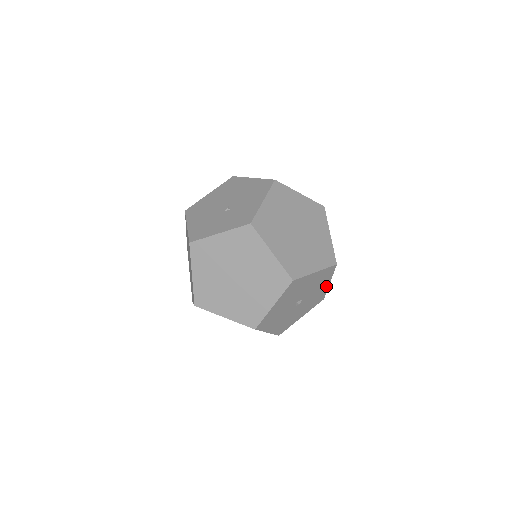
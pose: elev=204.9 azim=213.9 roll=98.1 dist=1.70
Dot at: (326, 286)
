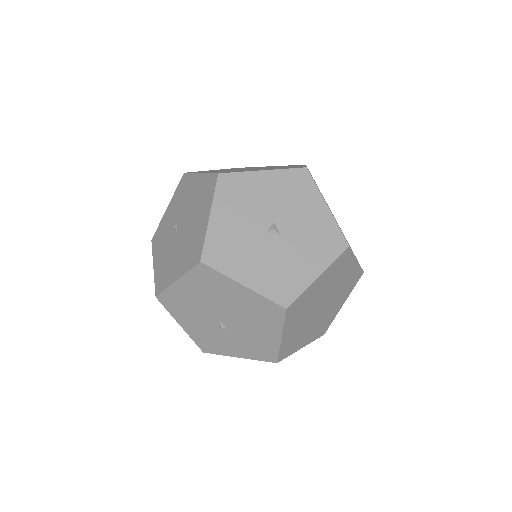
Dot at: (311, 275)
